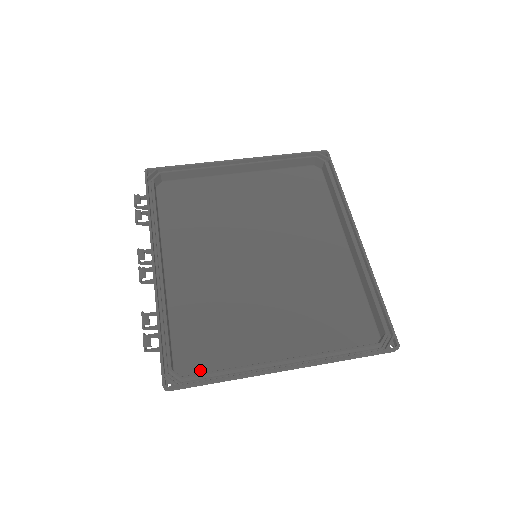
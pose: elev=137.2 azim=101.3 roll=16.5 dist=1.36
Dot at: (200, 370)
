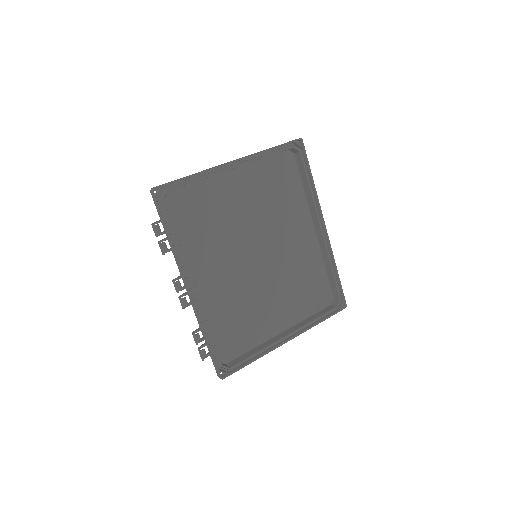
Dot at: (234, 354)
